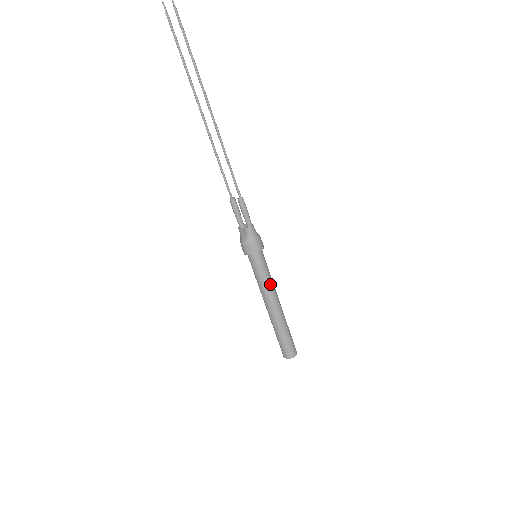
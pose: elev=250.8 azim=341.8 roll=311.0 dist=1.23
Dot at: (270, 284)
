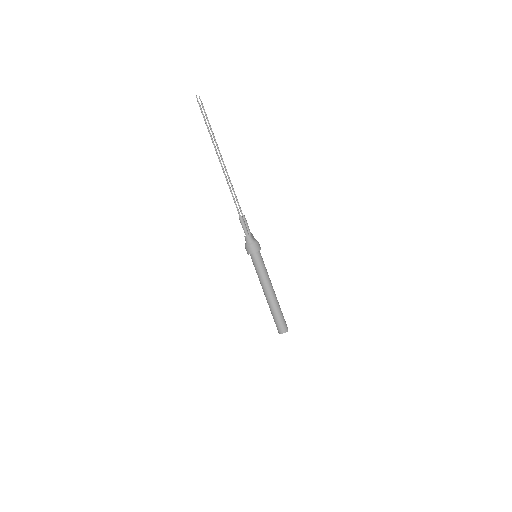
Dot at: (262, 277)
